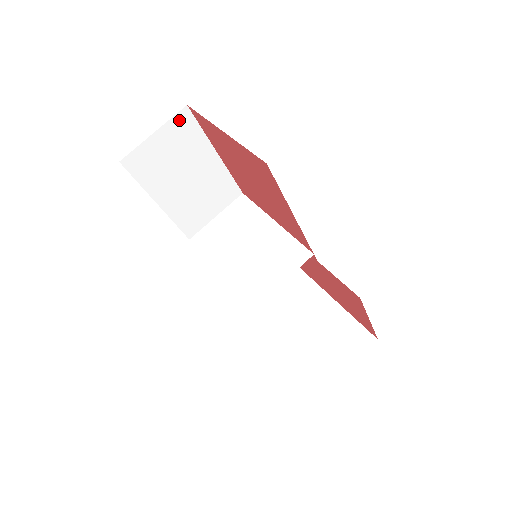
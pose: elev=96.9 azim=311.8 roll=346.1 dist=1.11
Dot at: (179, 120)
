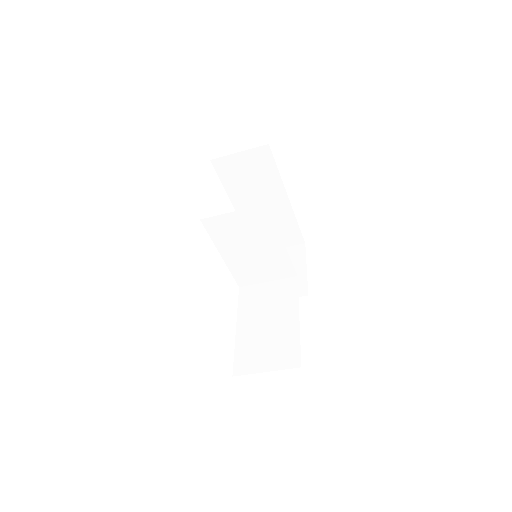
Dot at: occluded
